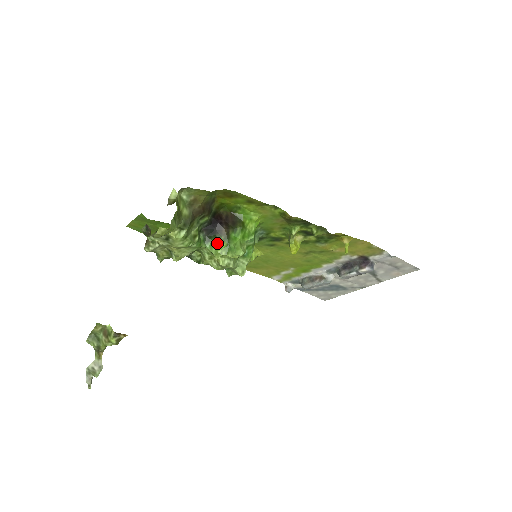
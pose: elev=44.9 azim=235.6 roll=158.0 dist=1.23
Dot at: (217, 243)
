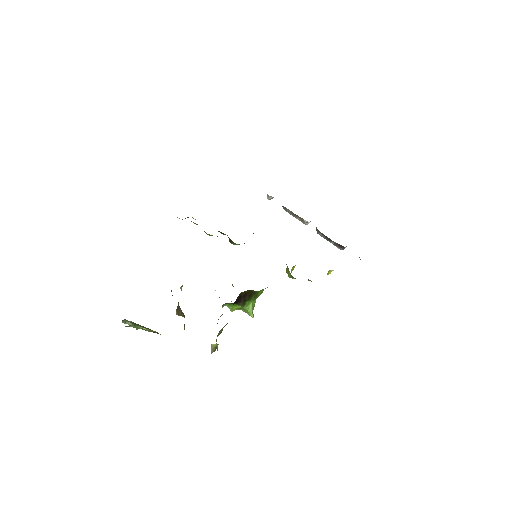
Dot at: (234, 305)
